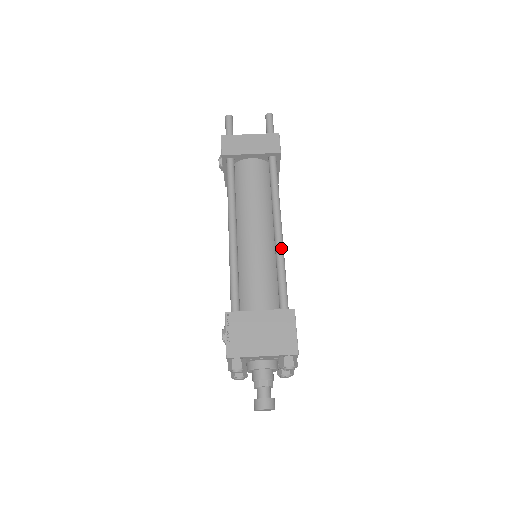
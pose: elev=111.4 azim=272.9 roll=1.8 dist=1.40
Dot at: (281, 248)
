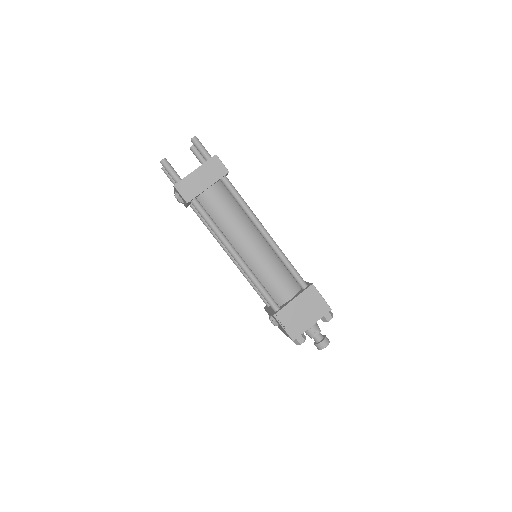
Dot at: (277, 247)
